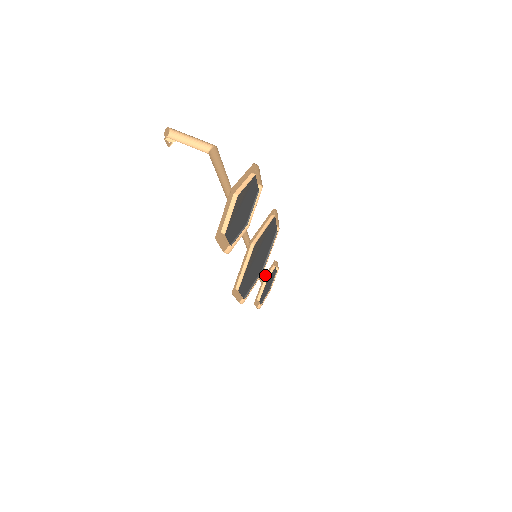
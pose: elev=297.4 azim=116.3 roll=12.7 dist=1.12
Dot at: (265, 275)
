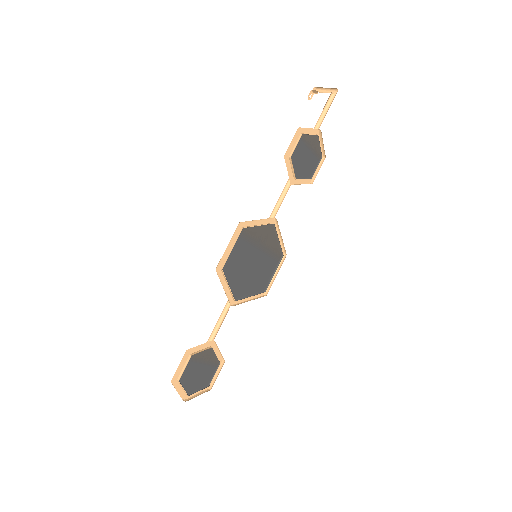
Dot at: (214, 345)
